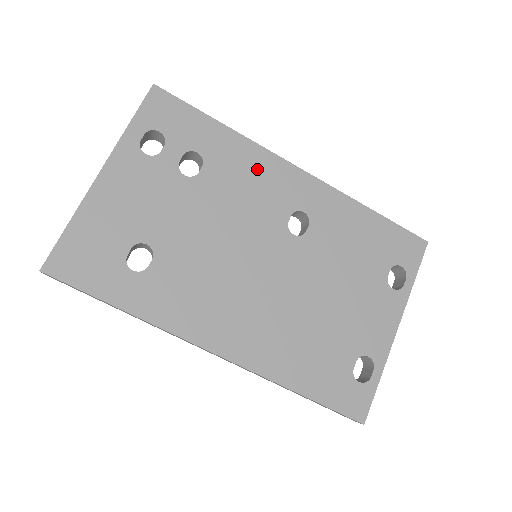
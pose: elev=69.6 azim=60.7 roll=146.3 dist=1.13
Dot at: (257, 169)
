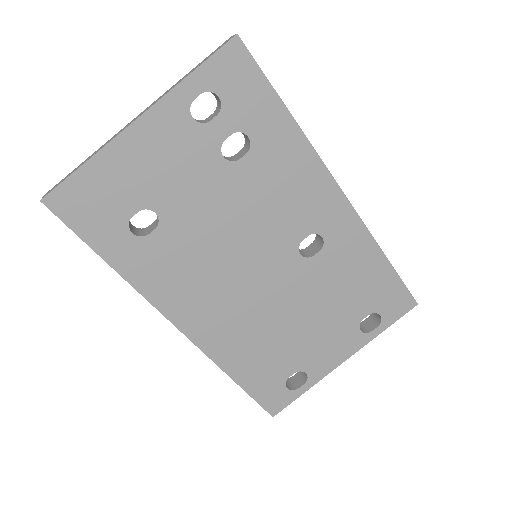
Dot at: (300, 178)
